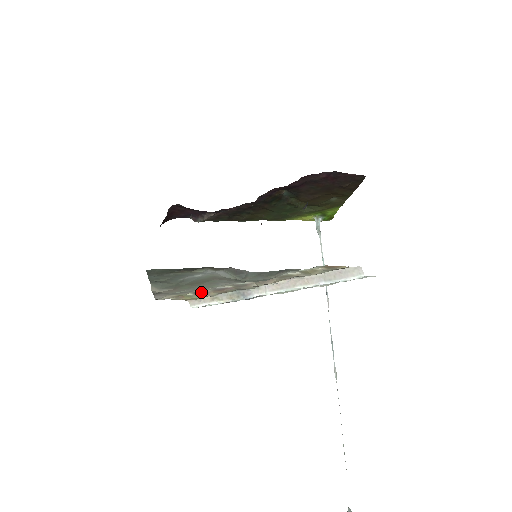
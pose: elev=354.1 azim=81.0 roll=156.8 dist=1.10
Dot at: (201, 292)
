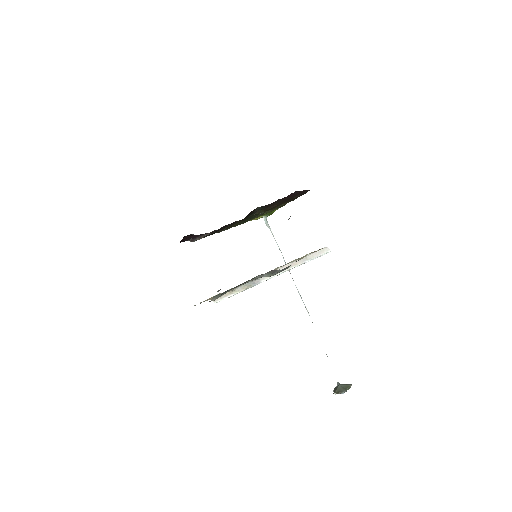
Dot at: occluded
